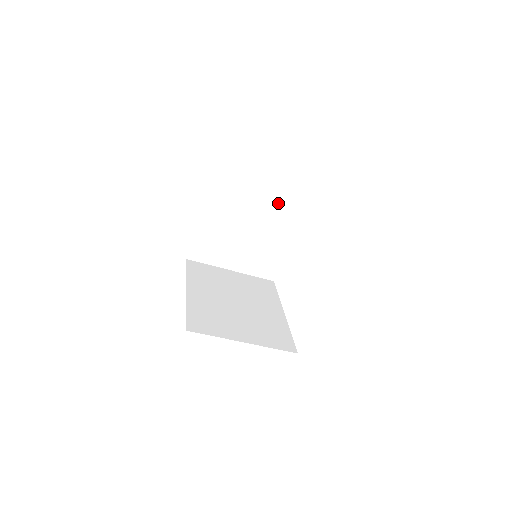
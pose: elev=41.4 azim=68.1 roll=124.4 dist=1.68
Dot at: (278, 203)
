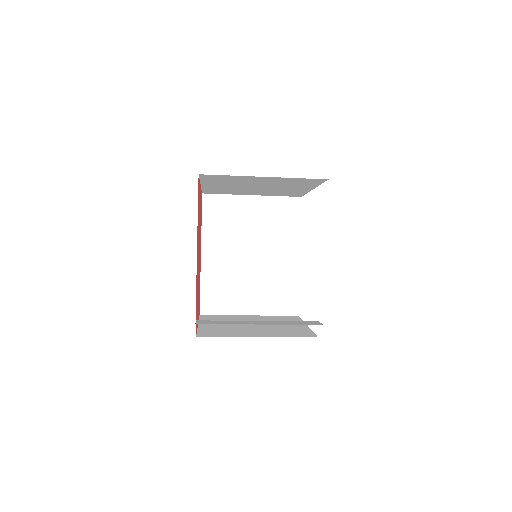
Dot at: (286, 182)
